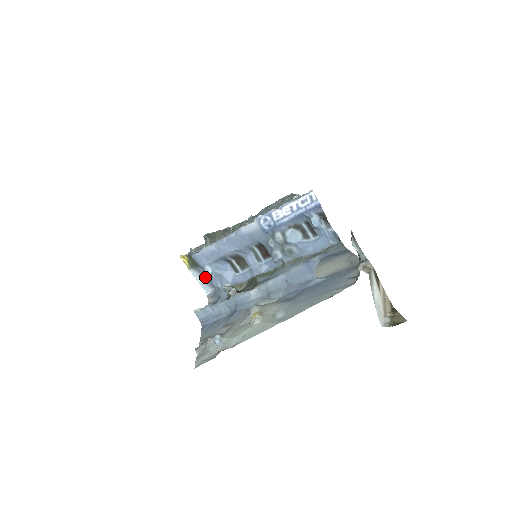
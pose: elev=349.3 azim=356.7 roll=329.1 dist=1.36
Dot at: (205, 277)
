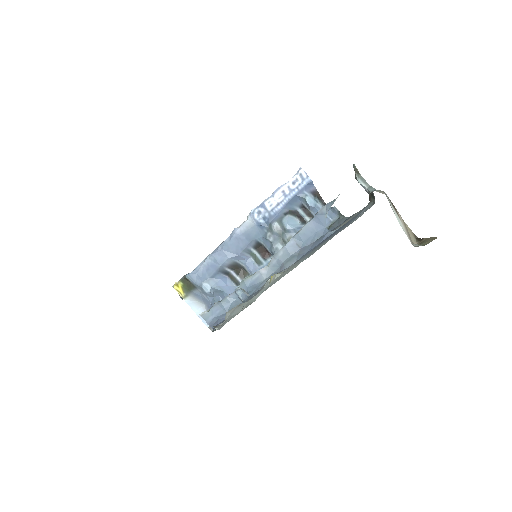
Dot at: (203, 303)
